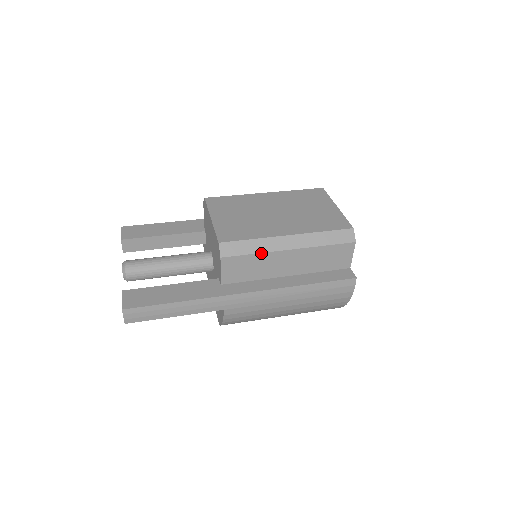
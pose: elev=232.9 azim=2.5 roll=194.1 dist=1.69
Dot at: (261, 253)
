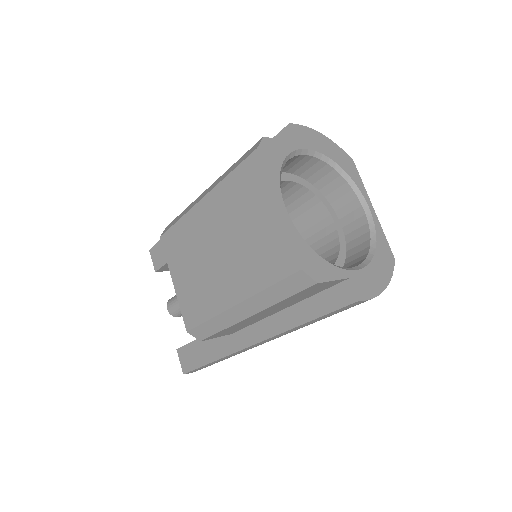
Dot at: (227, 328)
